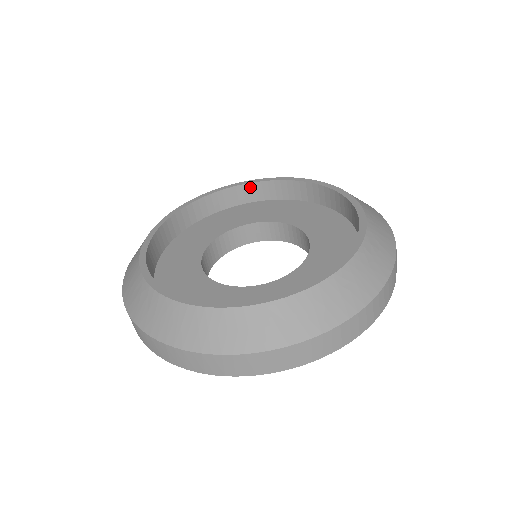
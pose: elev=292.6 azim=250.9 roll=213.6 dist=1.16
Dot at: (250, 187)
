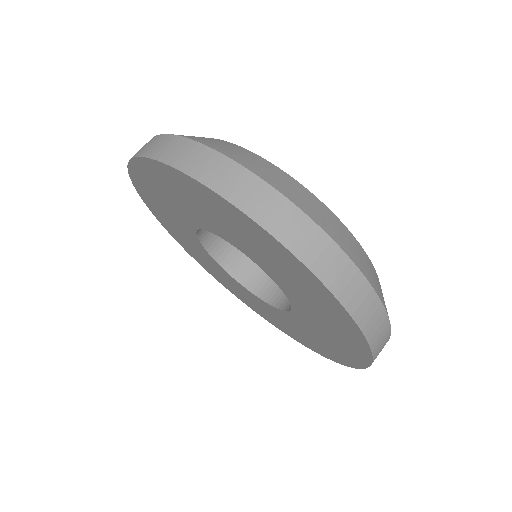
Dot at: occluded
